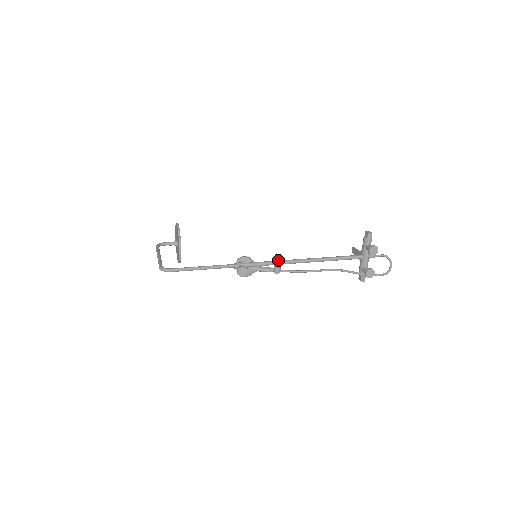
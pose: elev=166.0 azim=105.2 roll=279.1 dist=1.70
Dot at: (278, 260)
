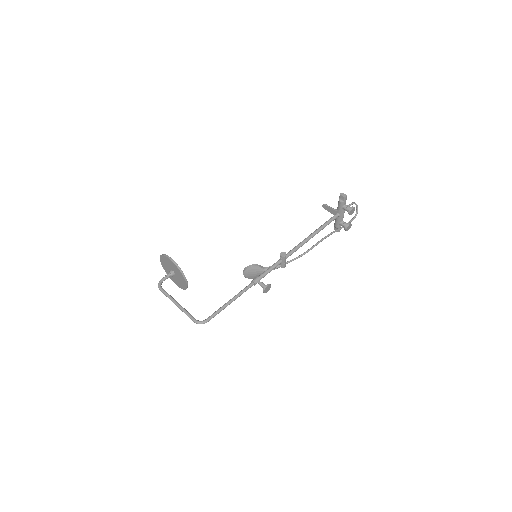
Dot at: (285, 258)
